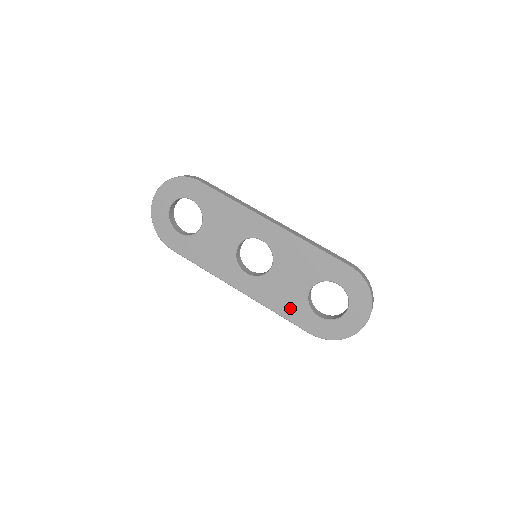
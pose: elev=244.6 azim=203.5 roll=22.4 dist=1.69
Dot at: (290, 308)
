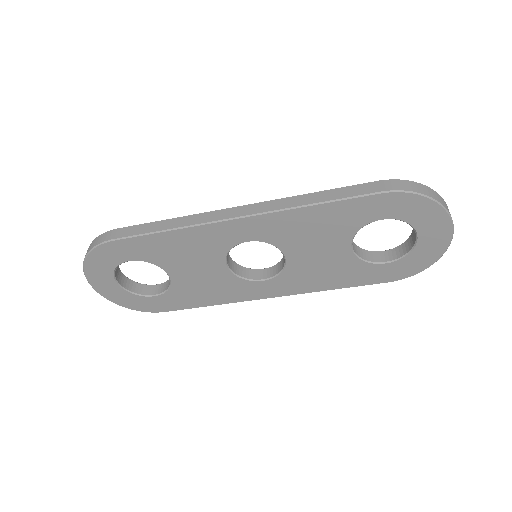
Dot at: (344, 276)
